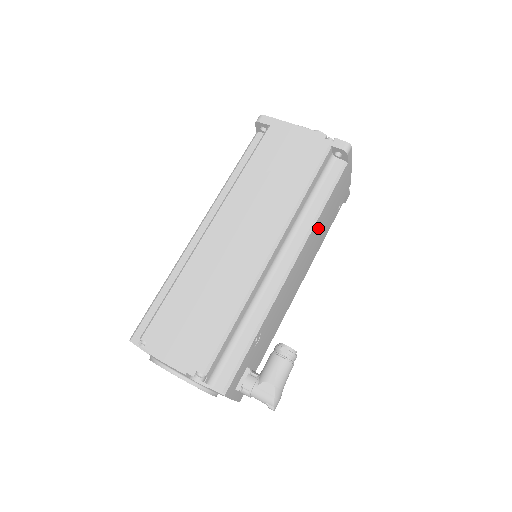
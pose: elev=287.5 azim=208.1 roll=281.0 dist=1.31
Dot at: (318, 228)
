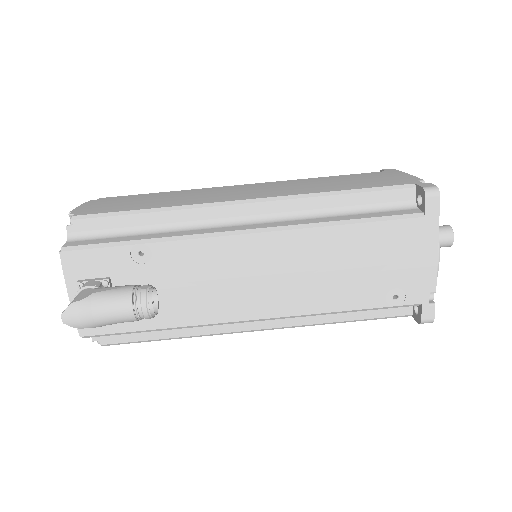
Dot at: (325, 250)
